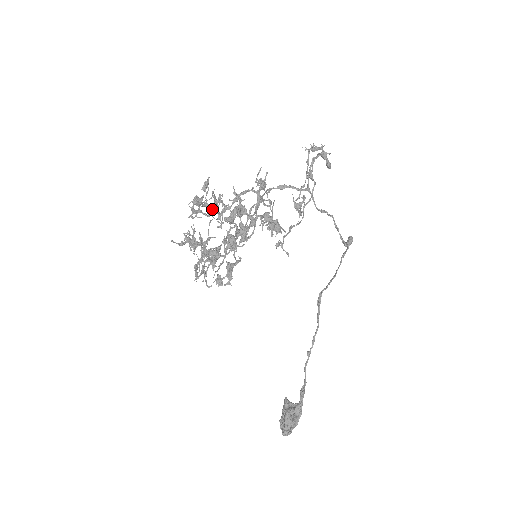
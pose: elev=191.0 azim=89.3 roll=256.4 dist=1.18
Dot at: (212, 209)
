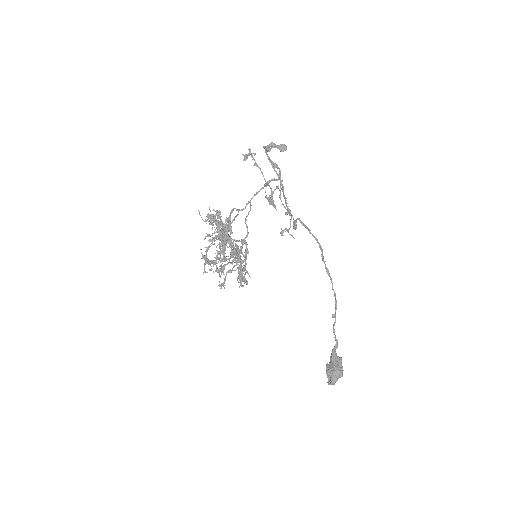
Dot at: occluded
